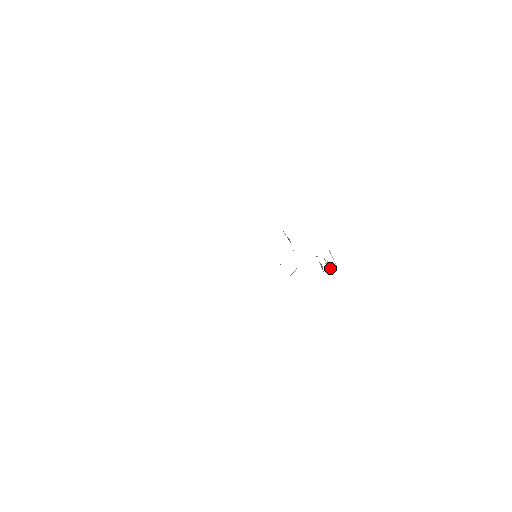
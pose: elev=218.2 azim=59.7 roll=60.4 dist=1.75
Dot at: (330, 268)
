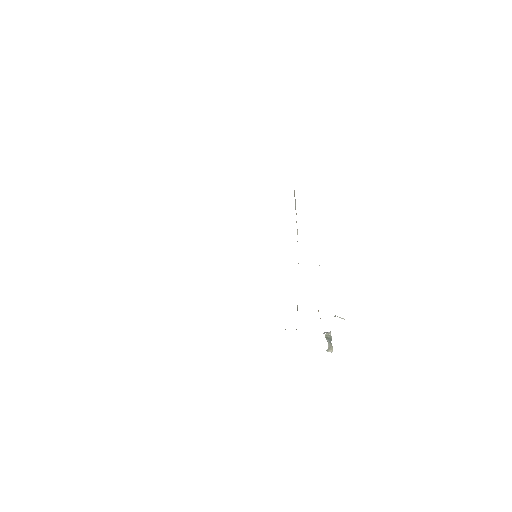
Dot at: (331, 351)
